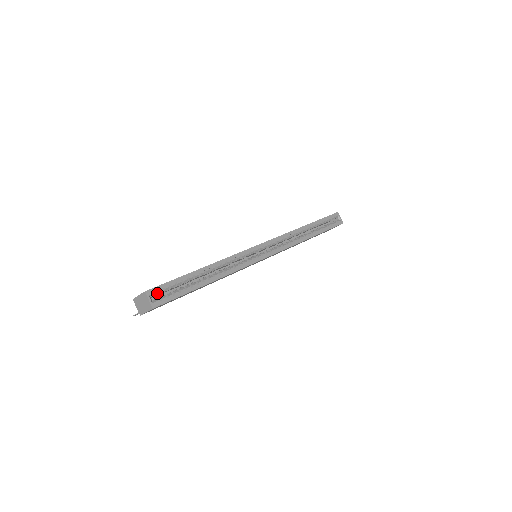
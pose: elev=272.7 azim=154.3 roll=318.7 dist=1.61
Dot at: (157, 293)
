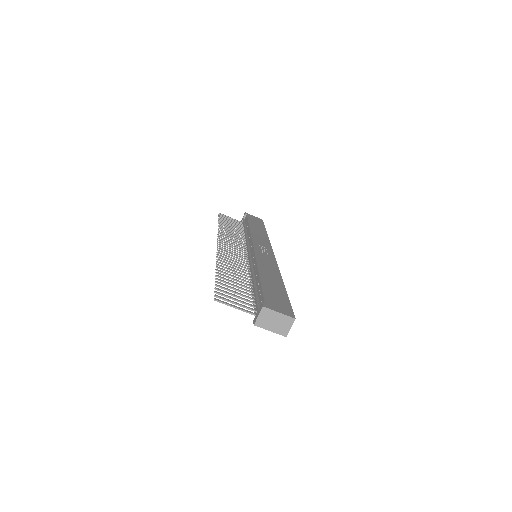
Dot at: occluded
